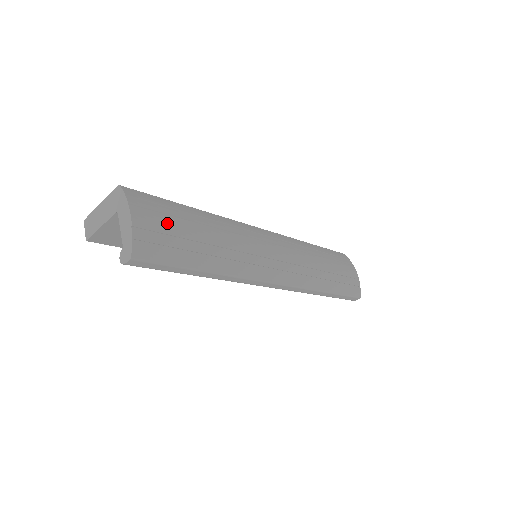
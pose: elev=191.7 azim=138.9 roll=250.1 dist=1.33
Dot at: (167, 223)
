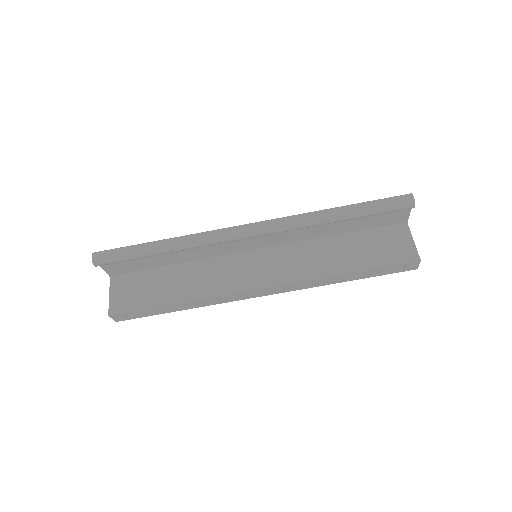
Dot at: occluded
